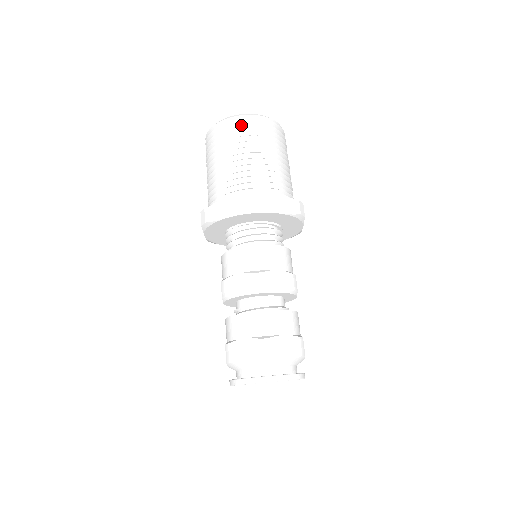
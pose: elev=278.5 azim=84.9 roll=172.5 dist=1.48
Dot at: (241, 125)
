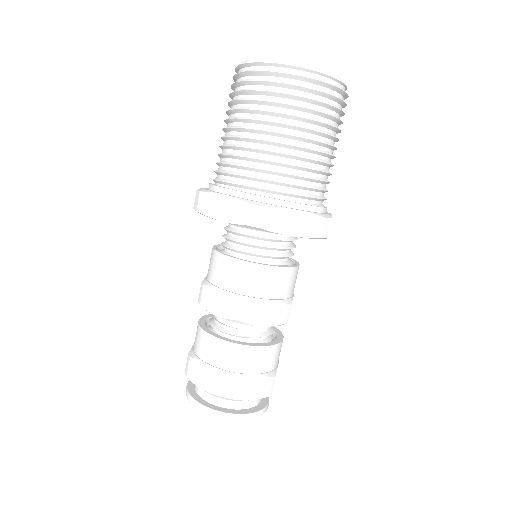
Dot at: (279, 82)
